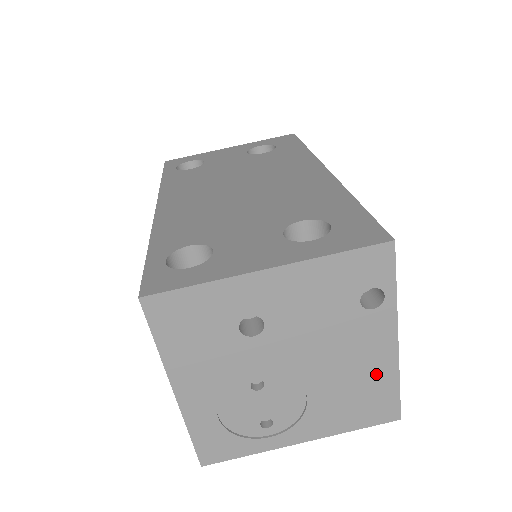
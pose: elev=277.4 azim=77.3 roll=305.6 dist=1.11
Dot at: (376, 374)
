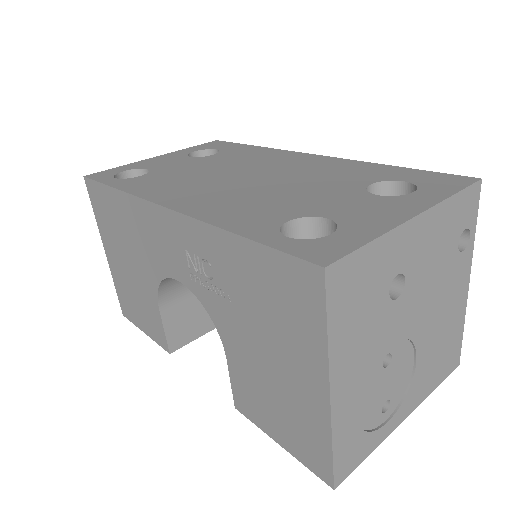
Dot at: (455, 320)
